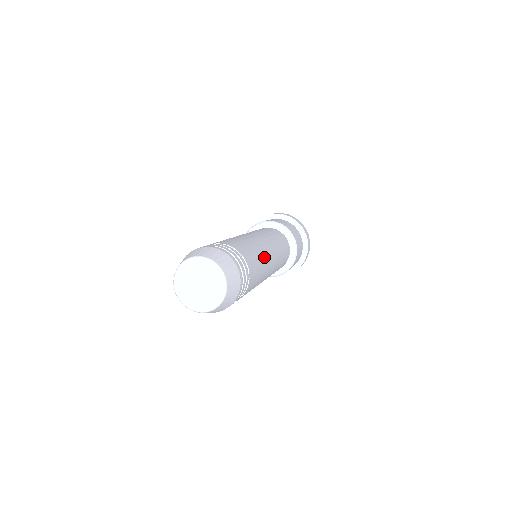
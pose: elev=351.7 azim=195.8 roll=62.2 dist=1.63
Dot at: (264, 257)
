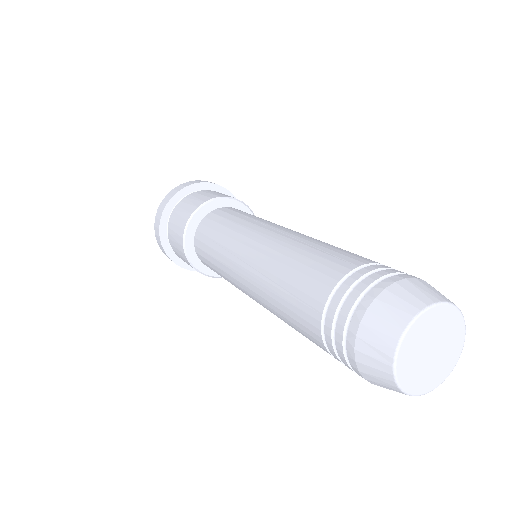
Dot at: occluded
